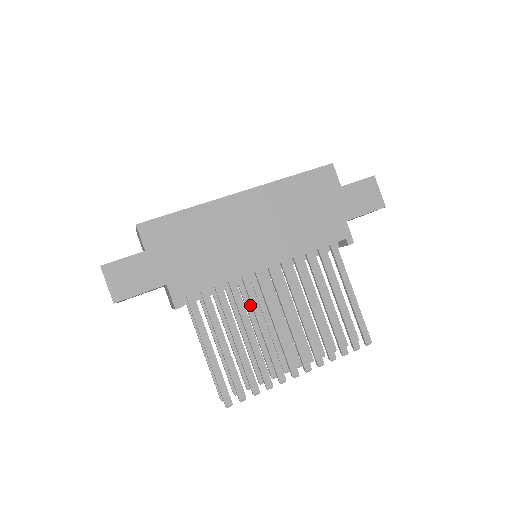
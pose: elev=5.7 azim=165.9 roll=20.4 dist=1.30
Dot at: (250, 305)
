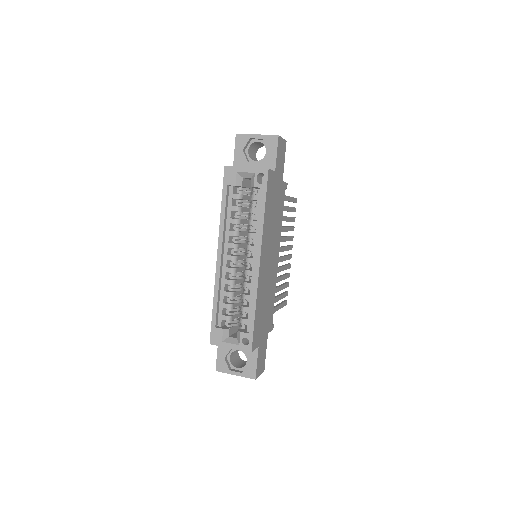
Dot at: occluded
